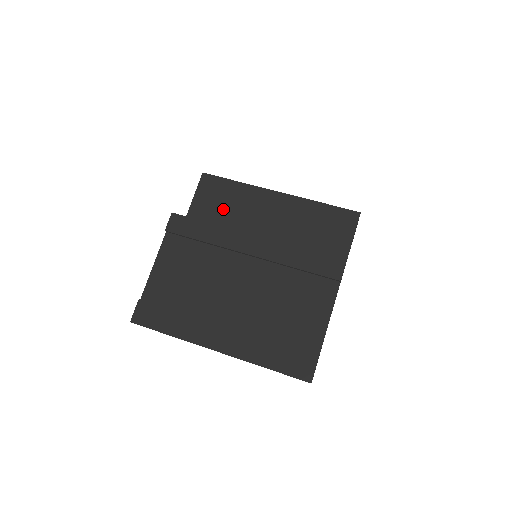
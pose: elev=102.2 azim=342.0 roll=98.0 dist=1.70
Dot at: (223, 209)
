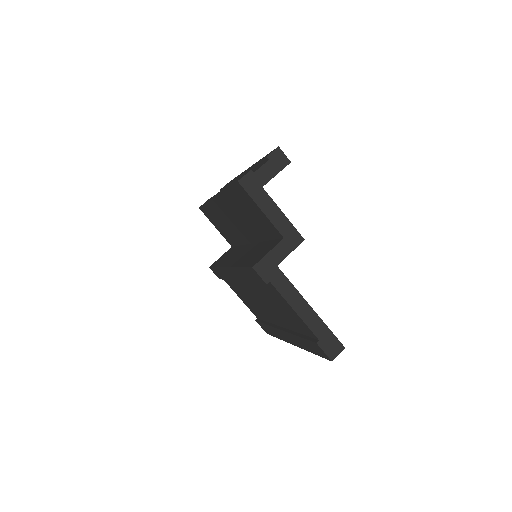
Dot at: (224, 227)
